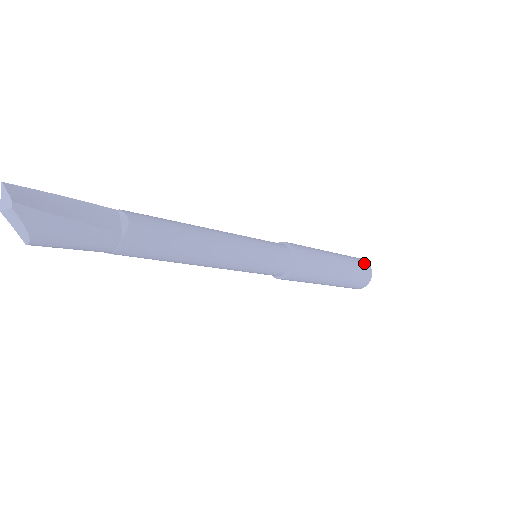
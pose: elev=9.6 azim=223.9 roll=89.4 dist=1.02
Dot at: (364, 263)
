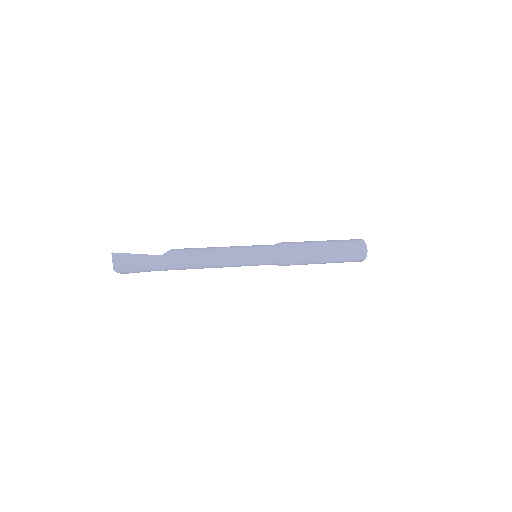
Dot at: (360, 251)
